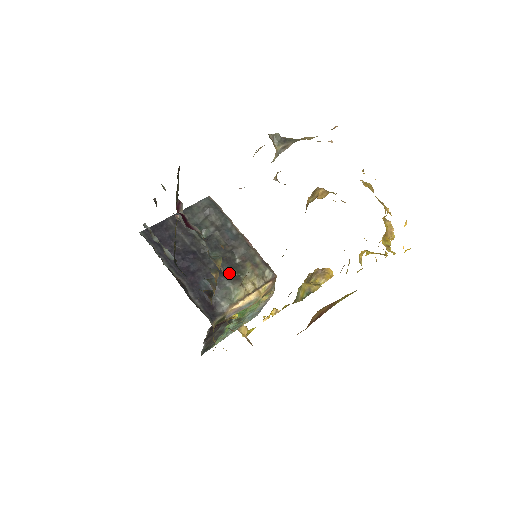
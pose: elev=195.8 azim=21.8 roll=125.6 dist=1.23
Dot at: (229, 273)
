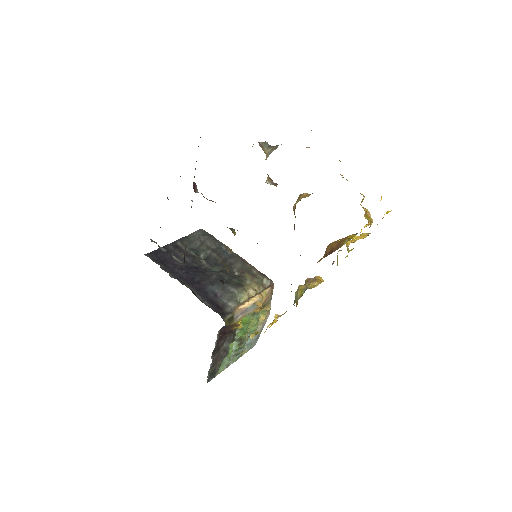
Dot at: (231, 281)
